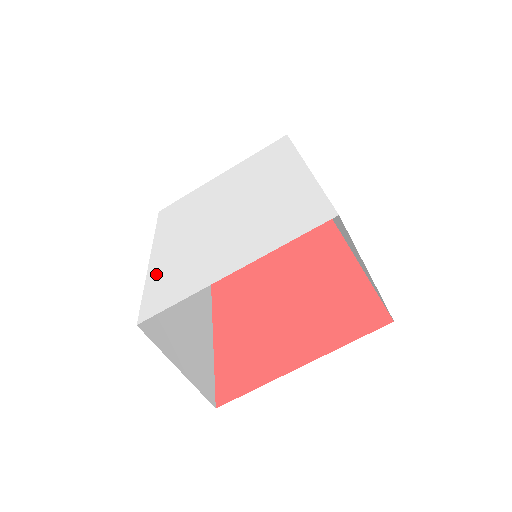
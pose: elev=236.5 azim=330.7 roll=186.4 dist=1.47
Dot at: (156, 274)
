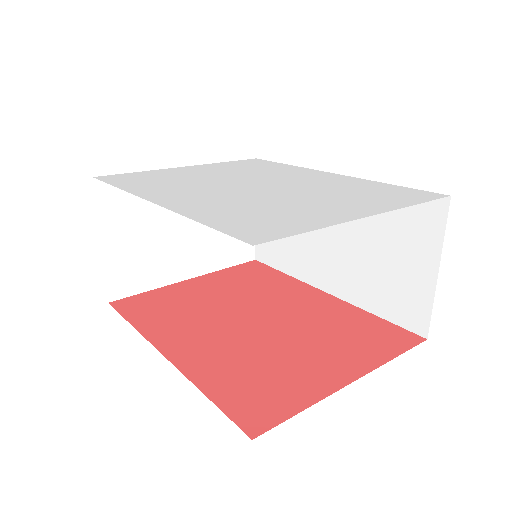
Dot at: (203, 212)
